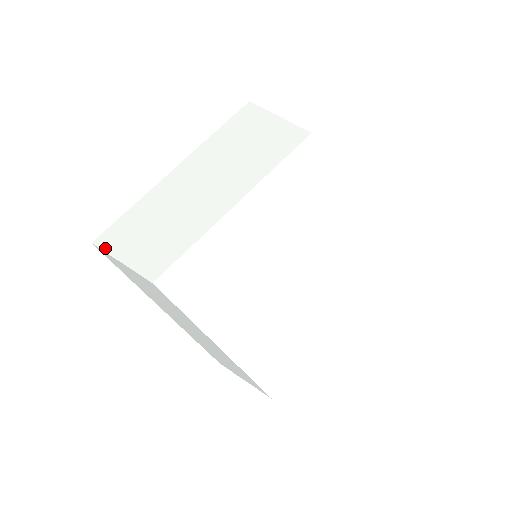
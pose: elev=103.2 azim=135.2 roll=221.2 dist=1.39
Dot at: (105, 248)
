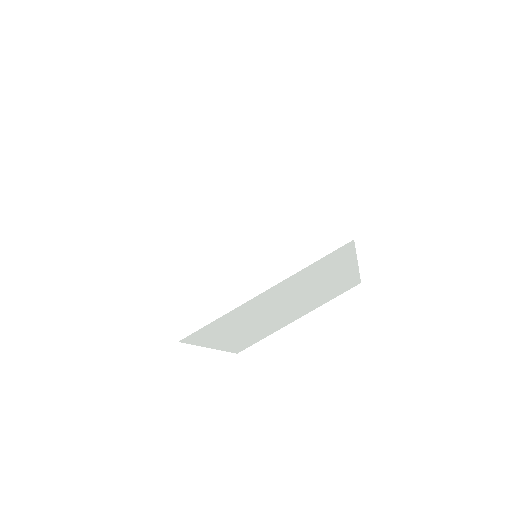
Dot at: (122, 258)
